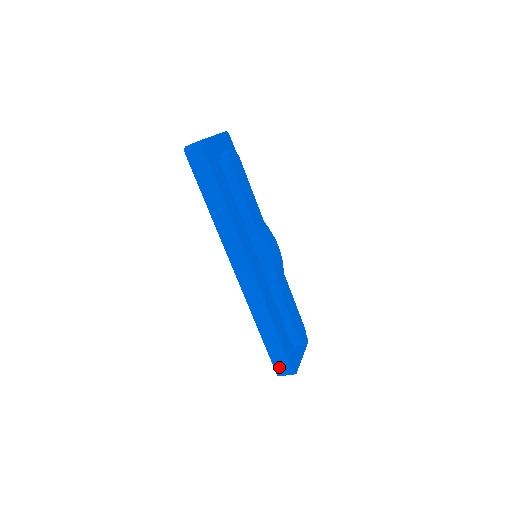
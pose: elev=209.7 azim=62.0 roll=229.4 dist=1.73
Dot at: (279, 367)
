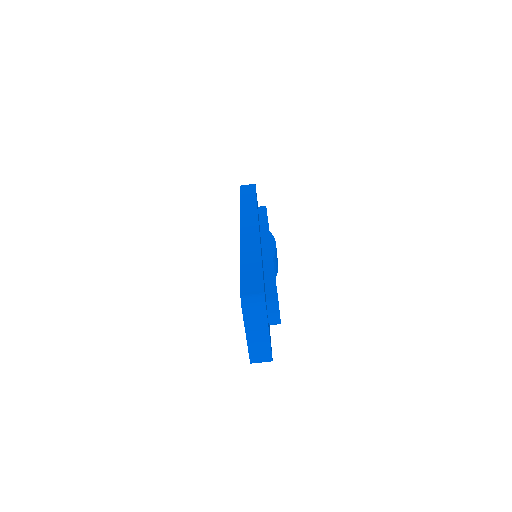
Dot at: (248, 289)
